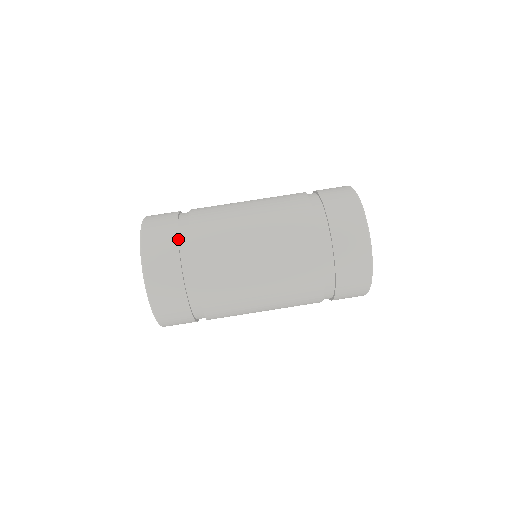
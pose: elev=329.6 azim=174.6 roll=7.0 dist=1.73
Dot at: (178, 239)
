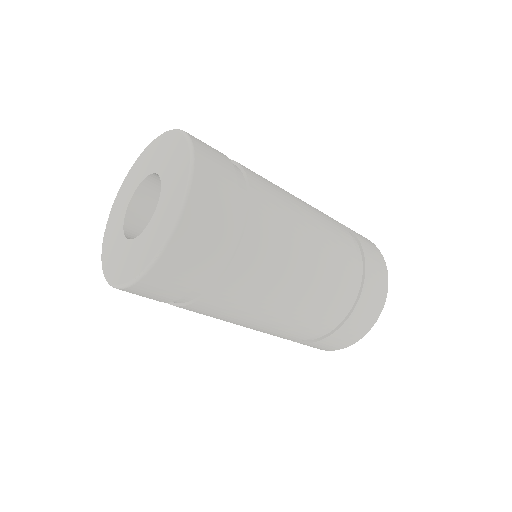
Dot at: occluded
